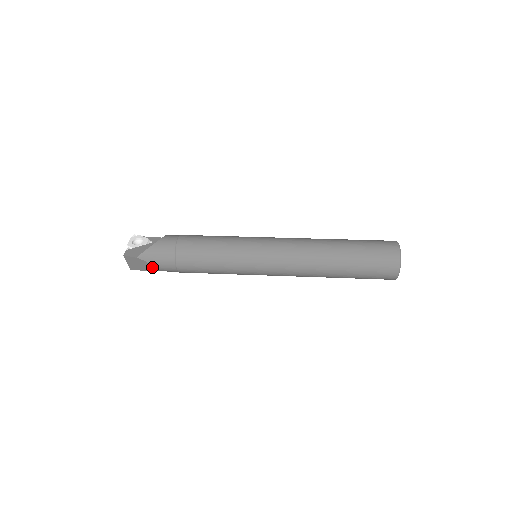
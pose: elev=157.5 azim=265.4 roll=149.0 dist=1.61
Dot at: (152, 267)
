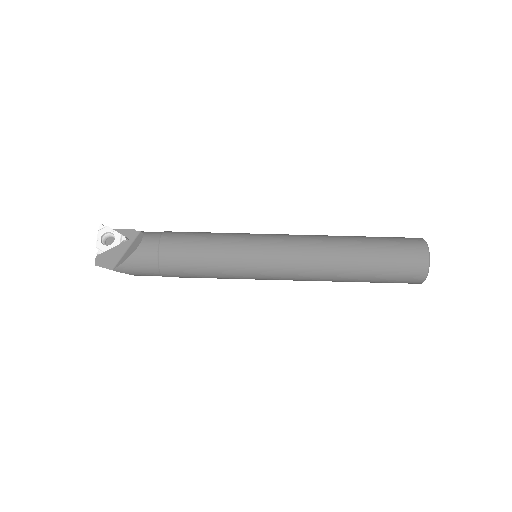
Dot at: occluded
